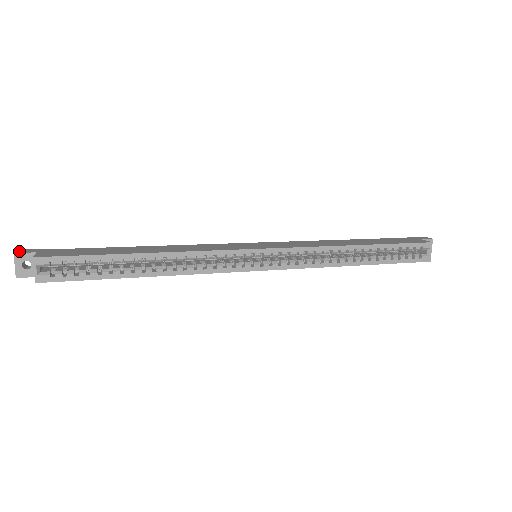
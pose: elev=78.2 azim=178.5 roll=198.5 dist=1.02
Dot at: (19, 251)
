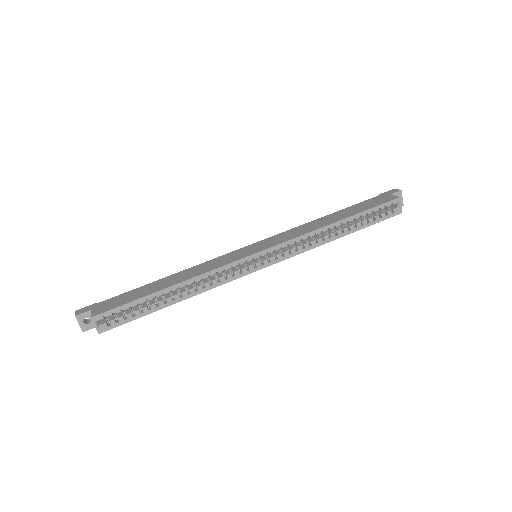
Dot at: (78, 312)
